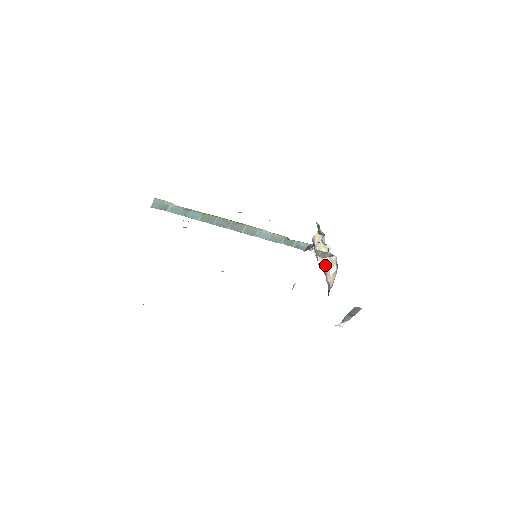
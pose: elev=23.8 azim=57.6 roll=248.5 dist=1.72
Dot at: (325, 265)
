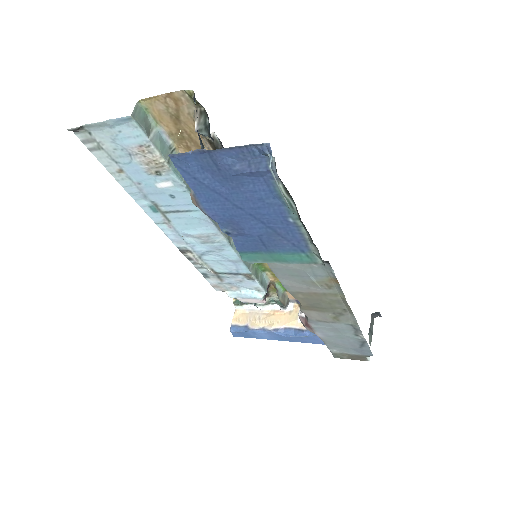
Dot at: (284, 323)
